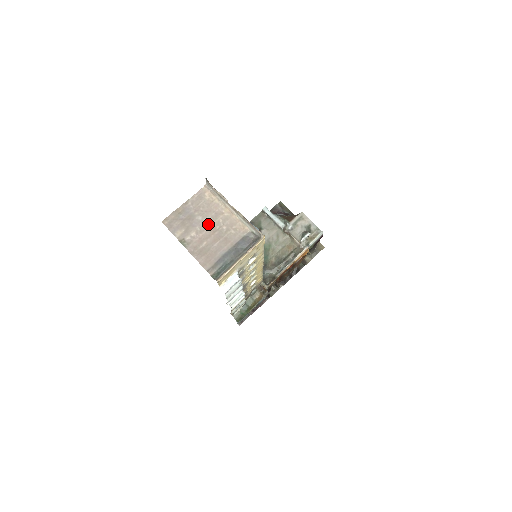
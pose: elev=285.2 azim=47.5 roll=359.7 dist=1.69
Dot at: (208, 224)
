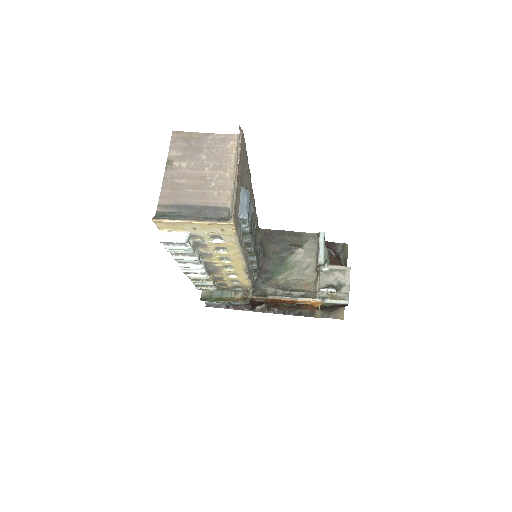
Dot at: (204, 168)
